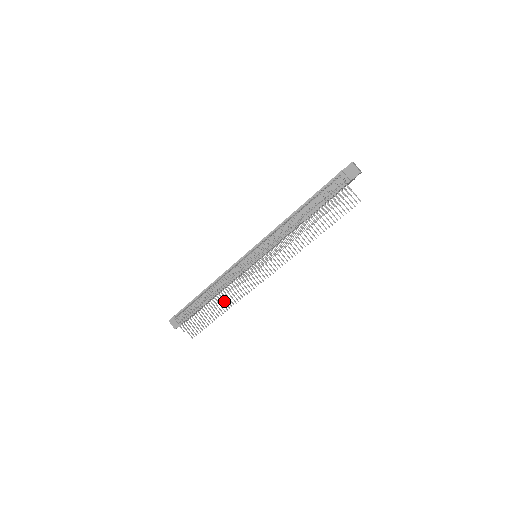
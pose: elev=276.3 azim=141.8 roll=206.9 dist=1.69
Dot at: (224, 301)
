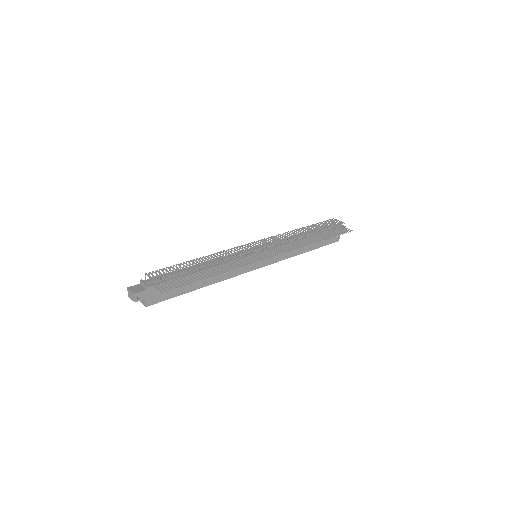
Dot at: (218, 268)
